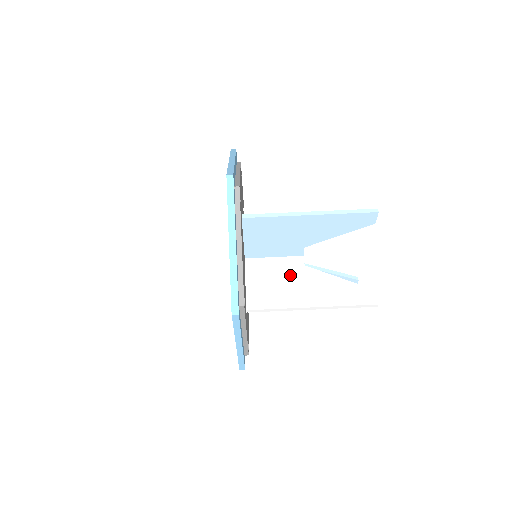
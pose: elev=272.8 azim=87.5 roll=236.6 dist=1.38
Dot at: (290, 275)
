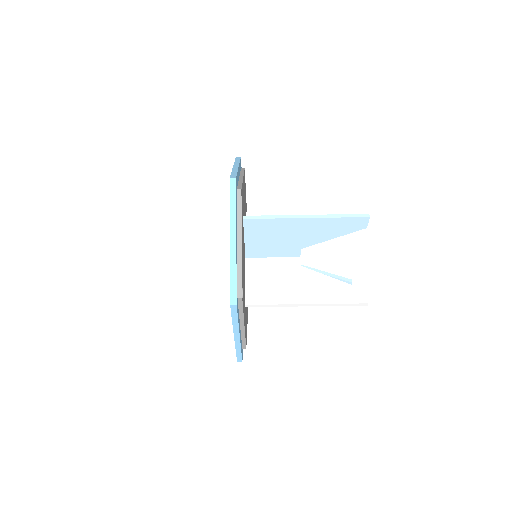
Dot at: (287, 274)
